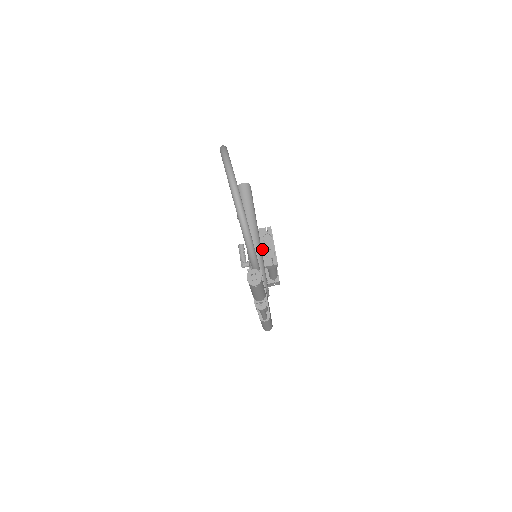
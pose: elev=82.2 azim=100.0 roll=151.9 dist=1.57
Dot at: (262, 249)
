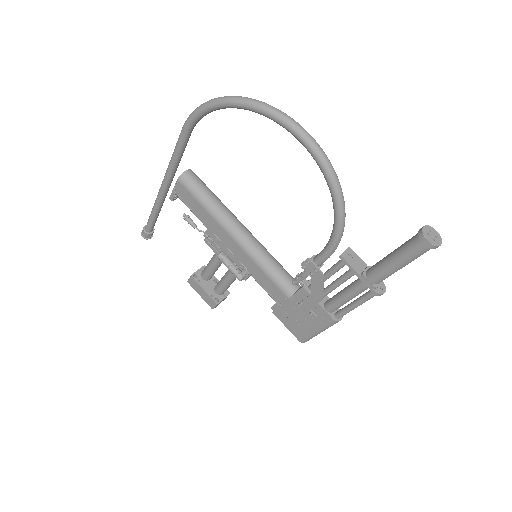
Dot at: occluded
